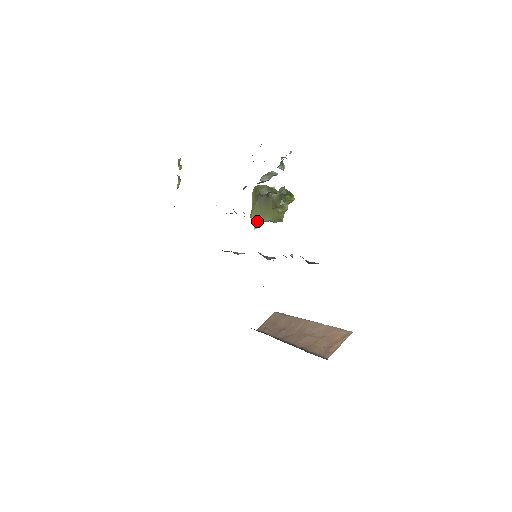
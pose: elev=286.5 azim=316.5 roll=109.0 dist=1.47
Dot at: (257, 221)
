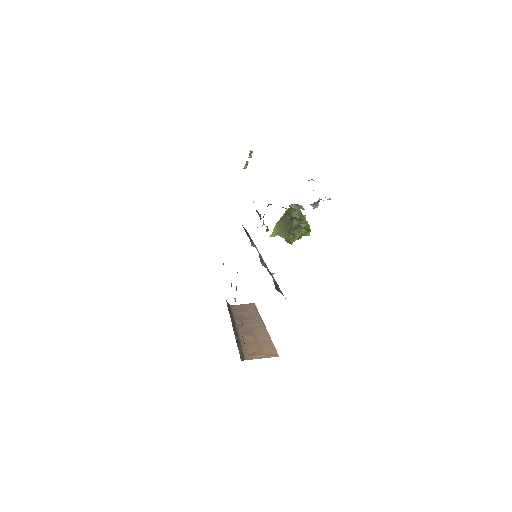
Dot at: (275, 232)
